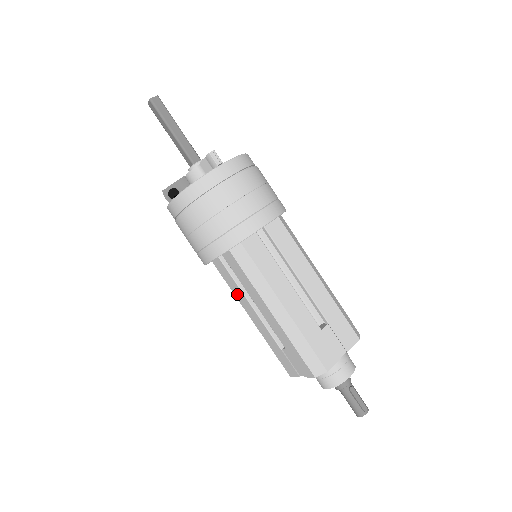
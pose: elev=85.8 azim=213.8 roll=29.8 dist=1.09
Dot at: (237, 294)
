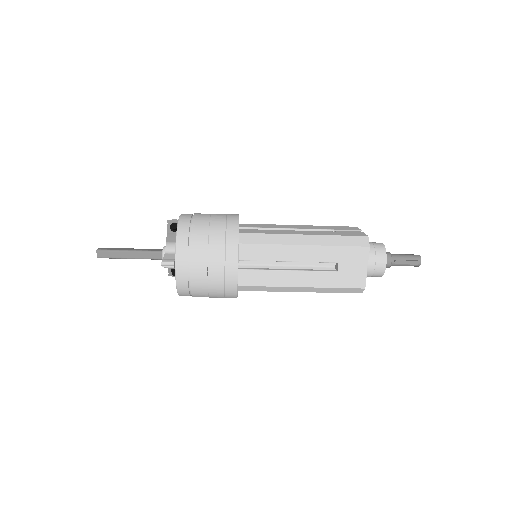
Dot at: occluded
